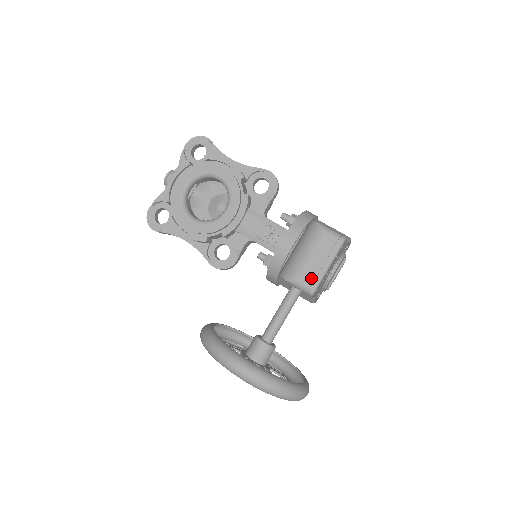
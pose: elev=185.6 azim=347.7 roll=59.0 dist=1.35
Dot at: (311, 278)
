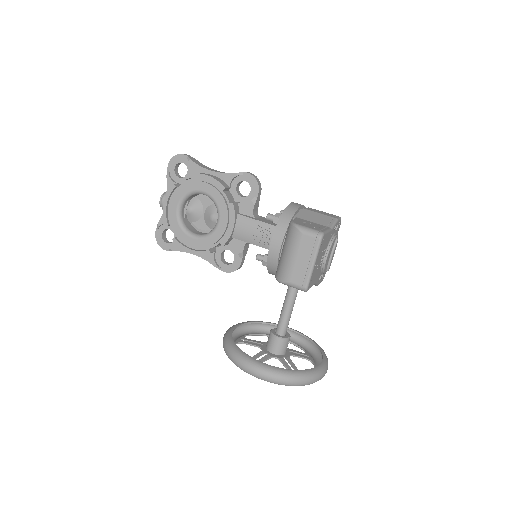
Dot at: (301, 277)
